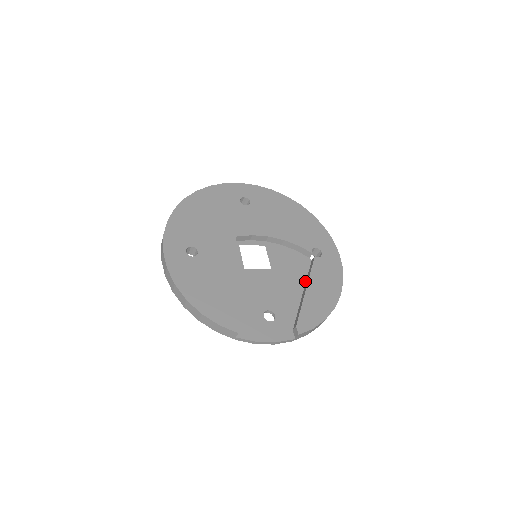
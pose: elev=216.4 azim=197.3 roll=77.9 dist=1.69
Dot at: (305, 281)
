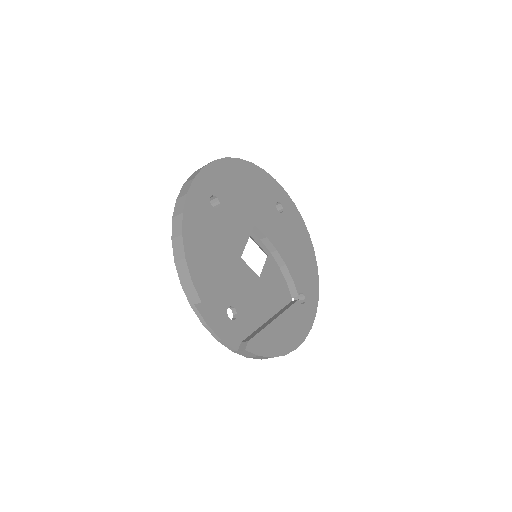
Dot at: (276, 312)
